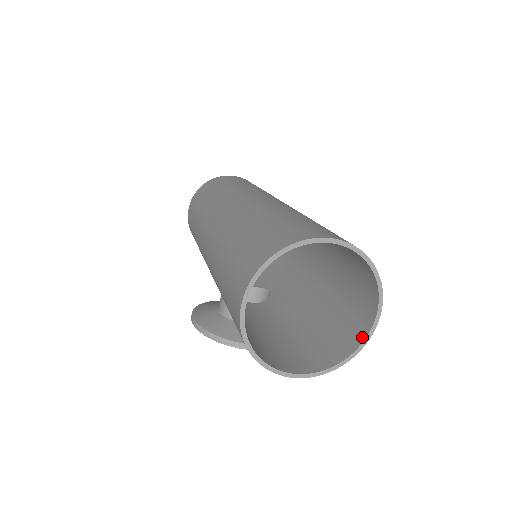
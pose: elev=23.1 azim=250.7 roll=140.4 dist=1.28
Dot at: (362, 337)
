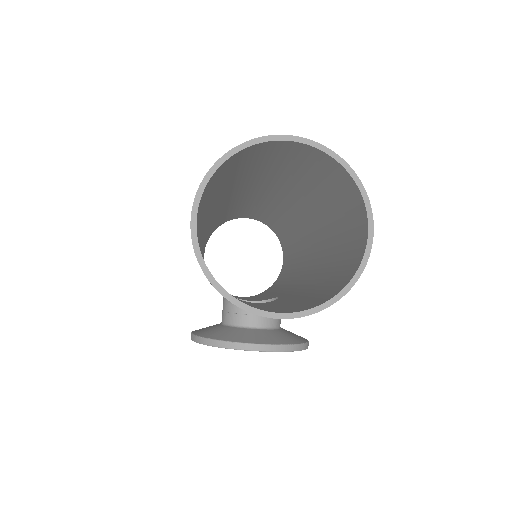
Dot at: (358, 264)
